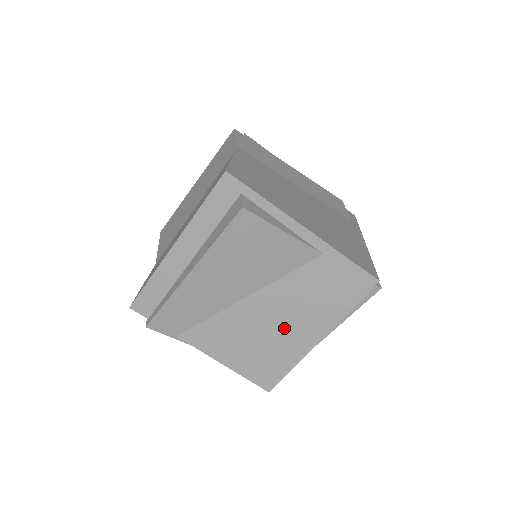
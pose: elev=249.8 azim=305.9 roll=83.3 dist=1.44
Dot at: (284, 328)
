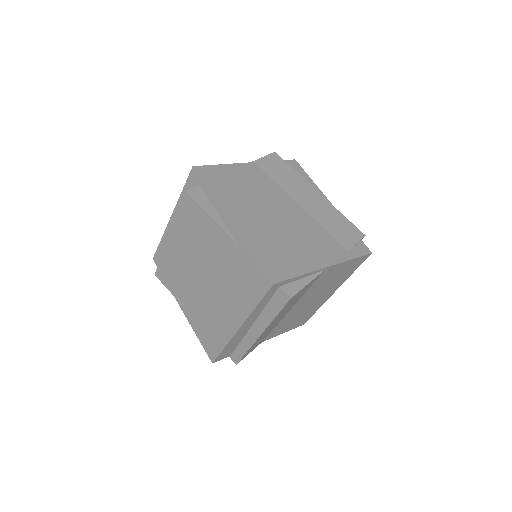
Dot at: (220, 306)
